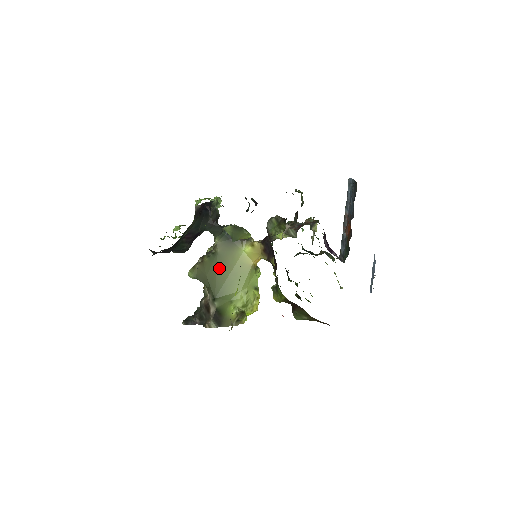
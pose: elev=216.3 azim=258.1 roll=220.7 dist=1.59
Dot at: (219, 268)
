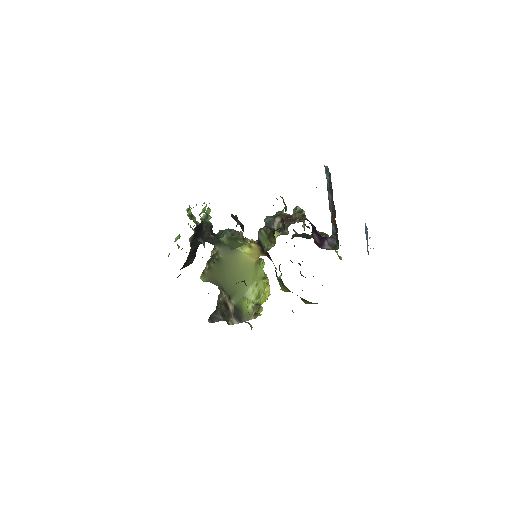
Dot at: (226, 271)
